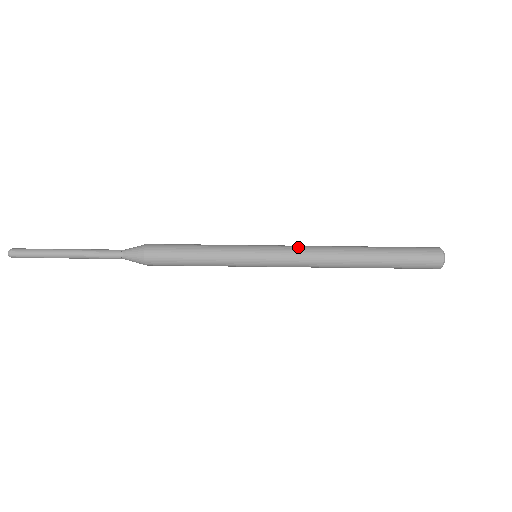
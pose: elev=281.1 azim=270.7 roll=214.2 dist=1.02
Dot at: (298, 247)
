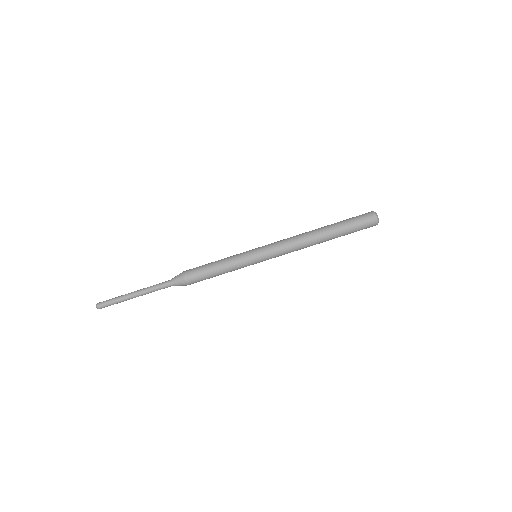
Dot at: (281, 241)
